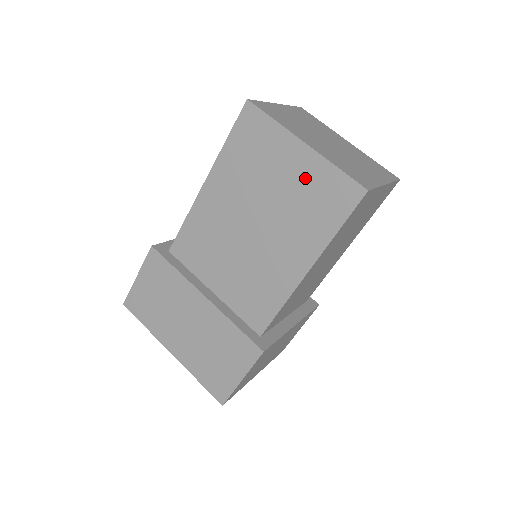
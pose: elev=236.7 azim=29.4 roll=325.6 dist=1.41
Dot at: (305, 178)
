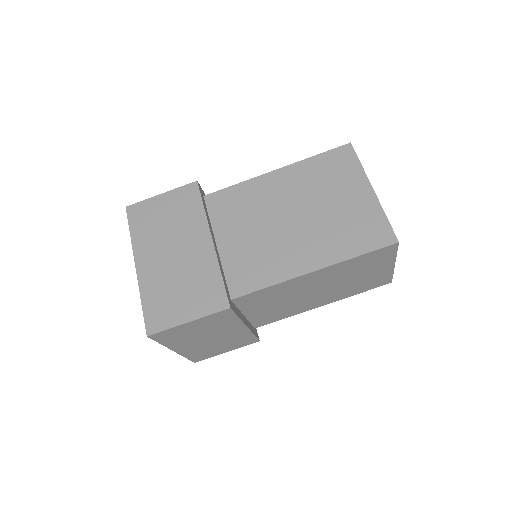
Dot at: (358, 209)
